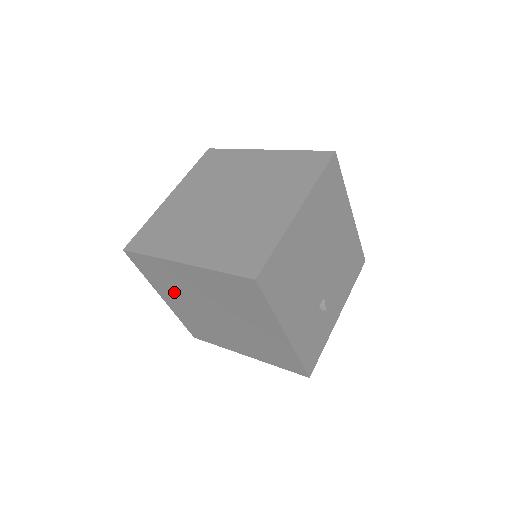
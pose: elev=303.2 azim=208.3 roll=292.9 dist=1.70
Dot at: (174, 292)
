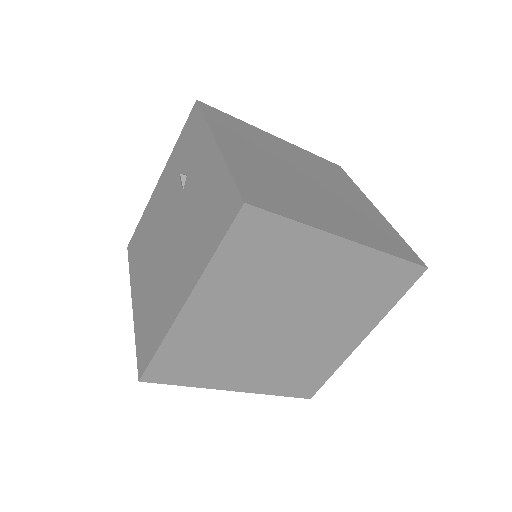
Dot at: (245, 289)
